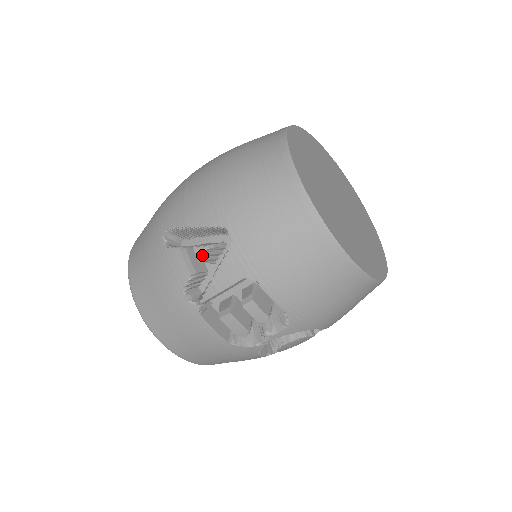
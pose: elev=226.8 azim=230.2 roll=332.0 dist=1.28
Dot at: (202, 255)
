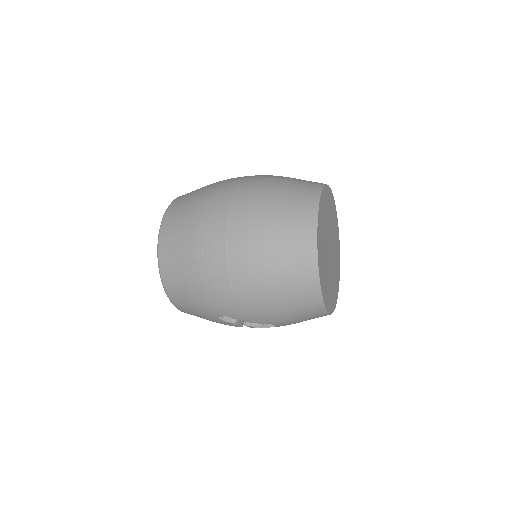
Dot at: occluded
